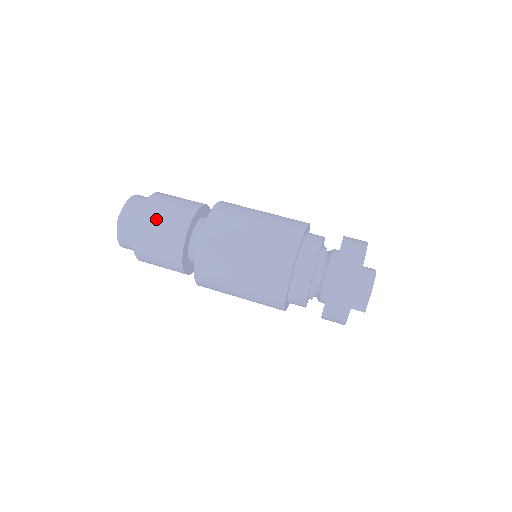
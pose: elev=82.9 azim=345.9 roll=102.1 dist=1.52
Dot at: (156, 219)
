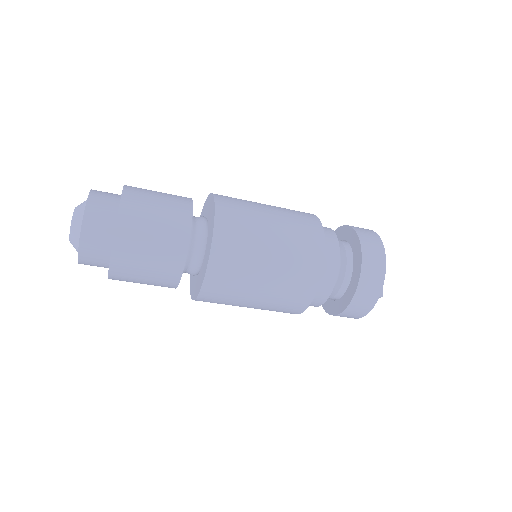
Dot at: (147, 204)
